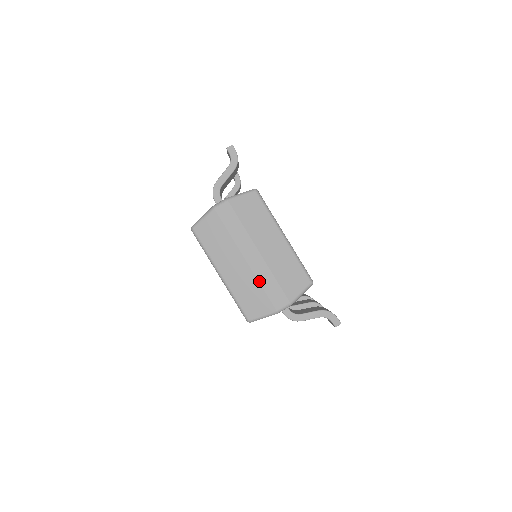
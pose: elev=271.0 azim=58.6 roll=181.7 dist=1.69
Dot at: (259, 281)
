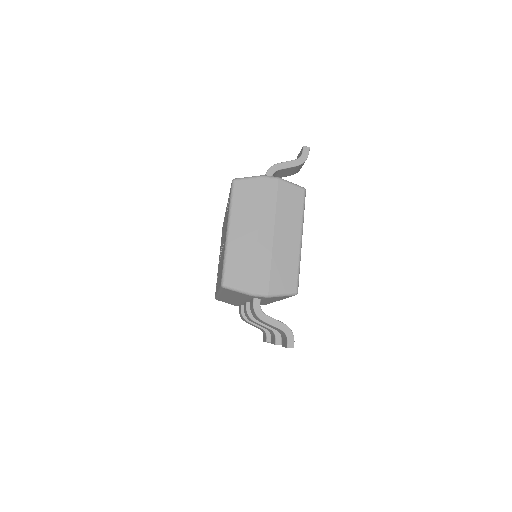
Dot at: (256, 258)
